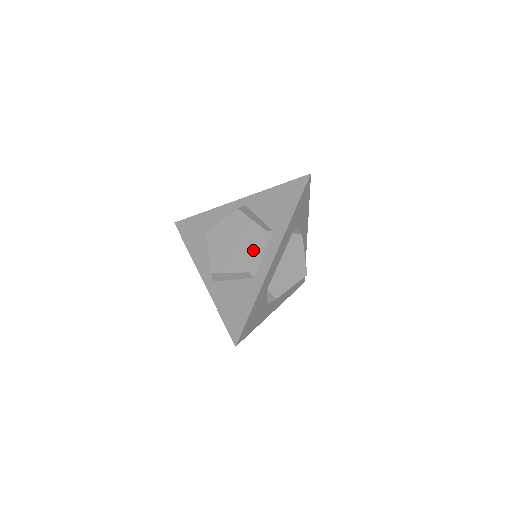
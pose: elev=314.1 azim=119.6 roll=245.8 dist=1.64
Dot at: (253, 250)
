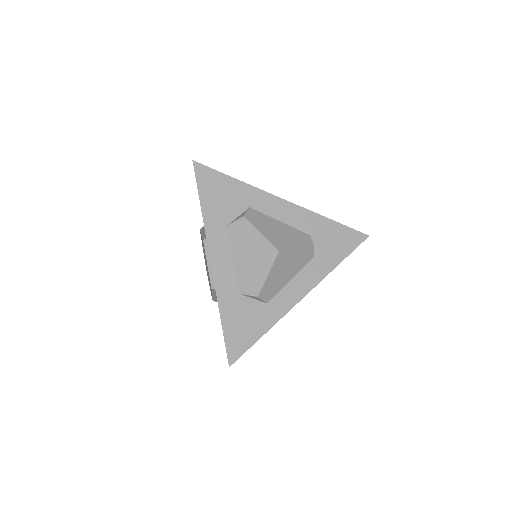
Dot at: occluded
